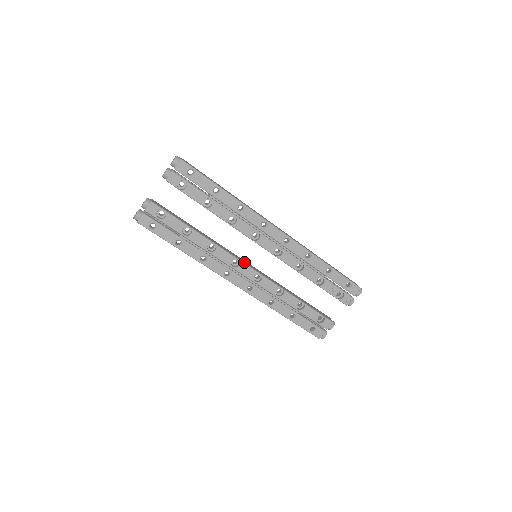
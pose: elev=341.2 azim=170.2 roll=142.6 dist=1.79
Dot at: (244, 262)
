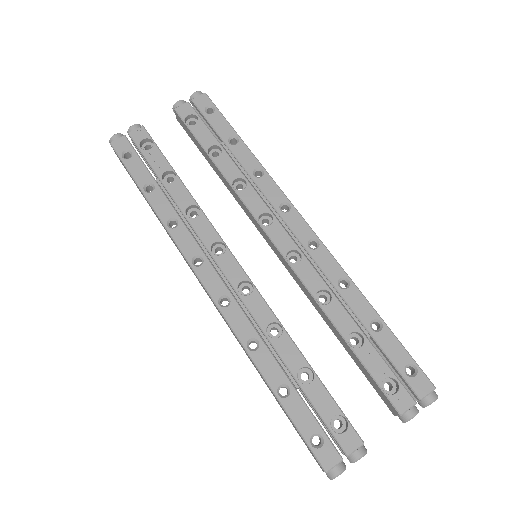
Dot at: (233, 255)
